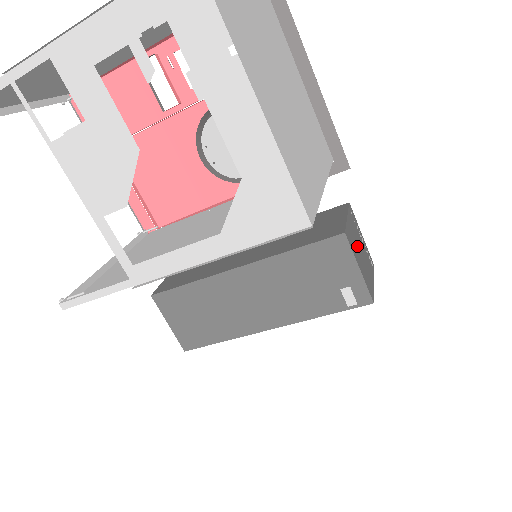
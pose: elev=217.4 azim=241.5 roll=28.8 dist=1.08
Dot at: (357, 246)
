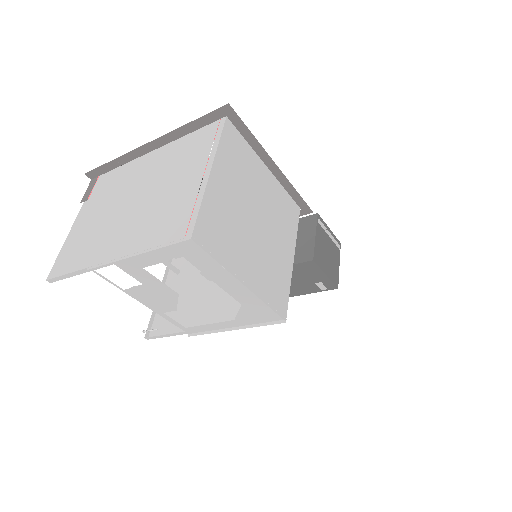
Dot at: (324, 253)
